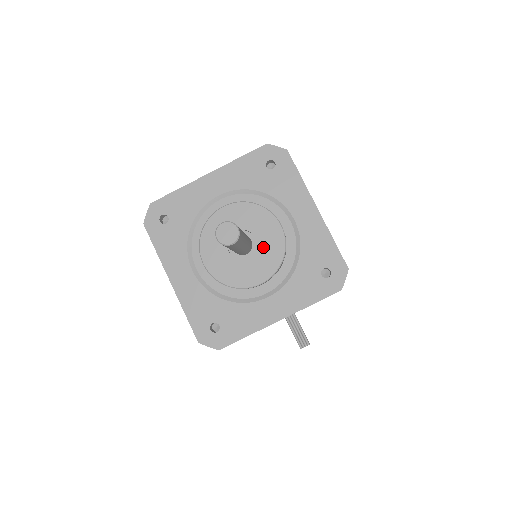
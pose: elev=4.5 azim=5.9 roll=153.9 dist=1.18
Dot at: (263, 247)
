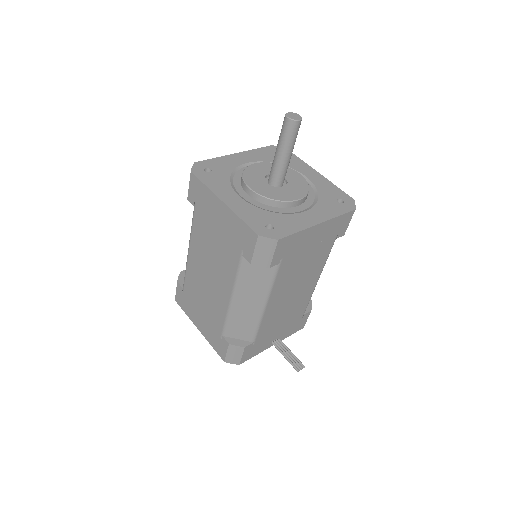
Dot at: (292, 182)
